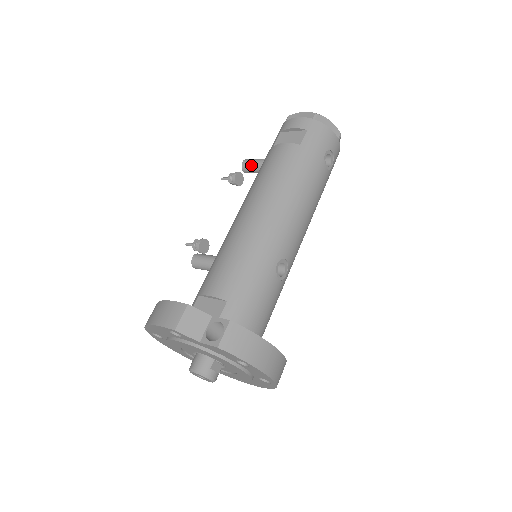
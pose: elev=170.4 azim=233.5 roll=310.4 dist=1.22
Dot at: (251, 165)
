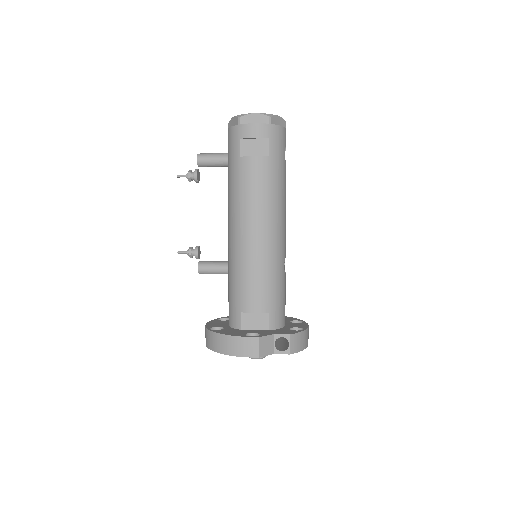
Dot at: (208, 163)
